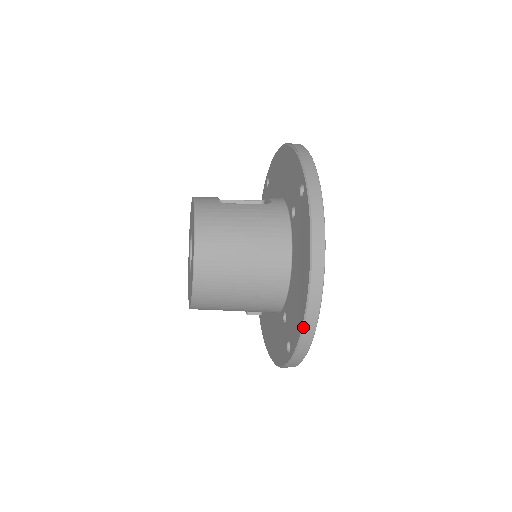
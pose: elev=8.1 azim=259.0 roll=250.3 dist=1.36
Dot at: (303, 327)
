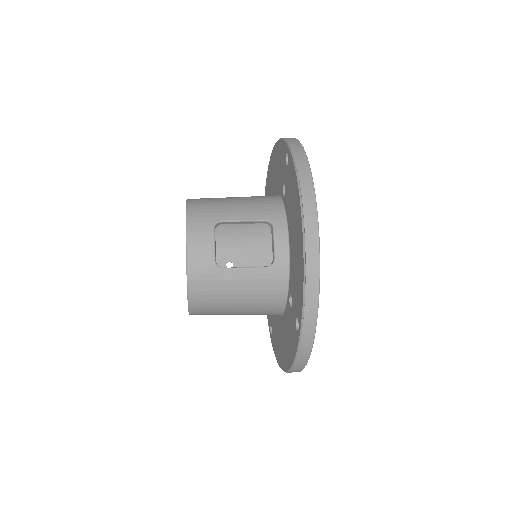
Dot at: occluded
